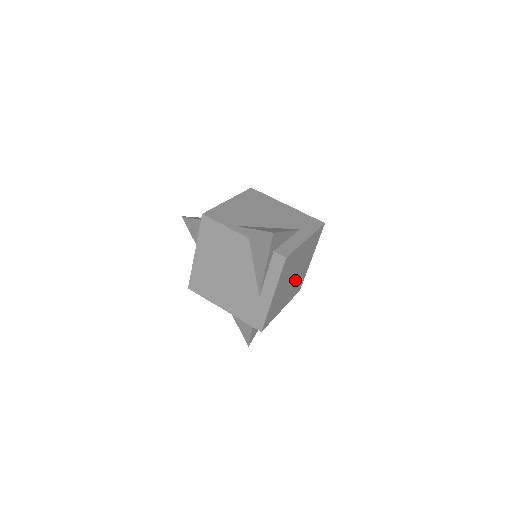
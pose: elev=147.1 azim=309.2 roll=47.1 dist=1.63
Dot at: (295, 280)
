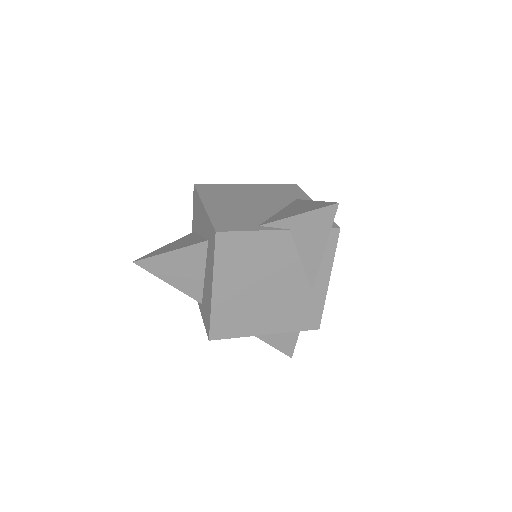
Dot at: occluded
